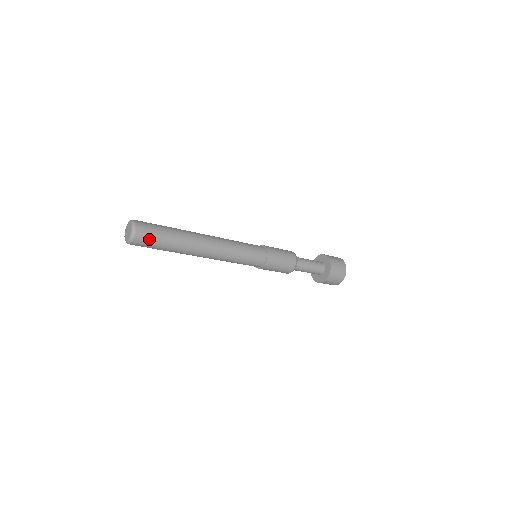
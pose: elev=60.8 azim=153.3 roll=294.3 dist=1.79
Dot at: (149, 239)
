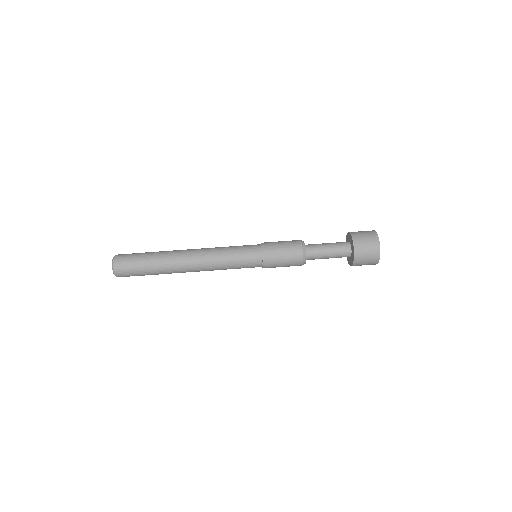
Dot at: (129, 269)
